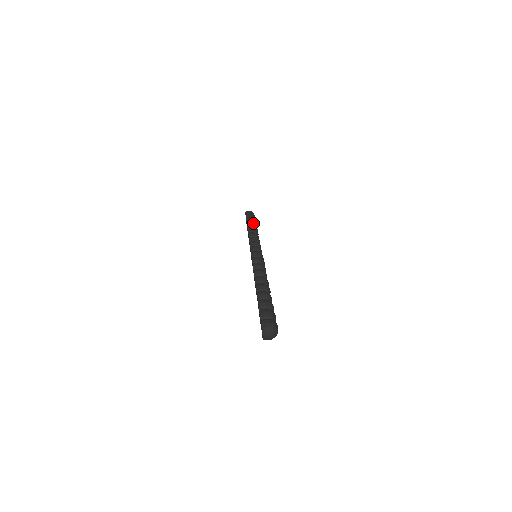
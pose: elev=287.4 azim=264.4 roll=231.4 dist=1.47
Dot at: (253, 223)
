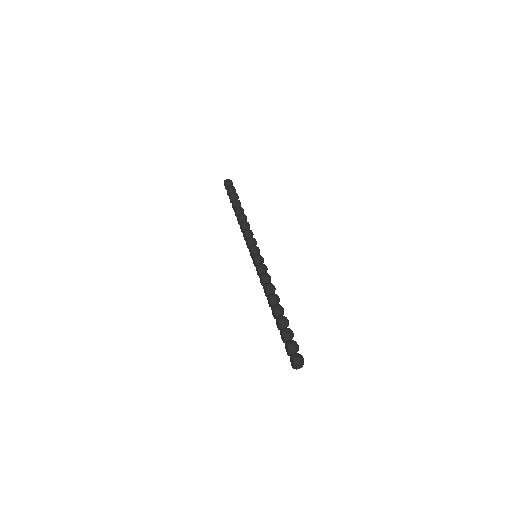
Dot at: (238, 202)
